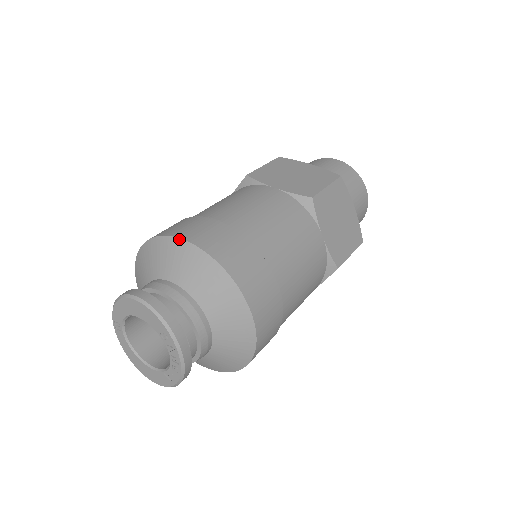
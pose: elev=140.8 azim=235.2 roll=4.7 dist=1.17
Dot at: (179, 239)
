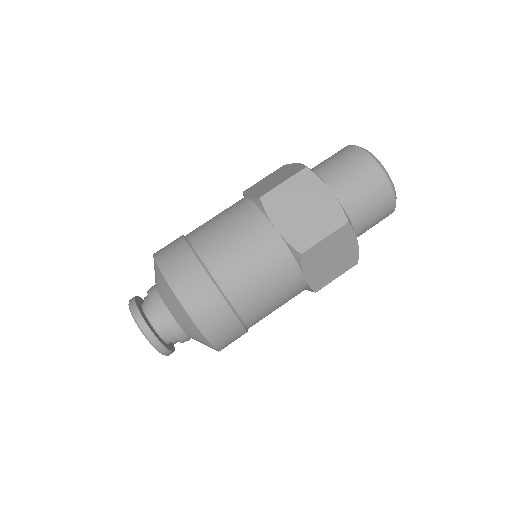
Dot at: (170, 288)
